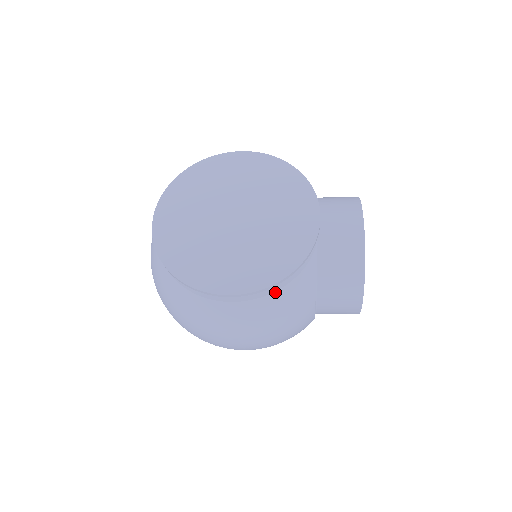
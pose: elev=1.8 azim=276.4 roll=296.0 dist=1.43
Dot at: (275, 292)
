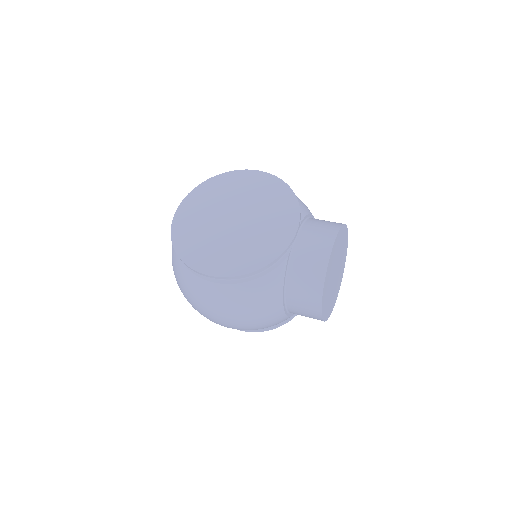
Dot at: (246, 282)
